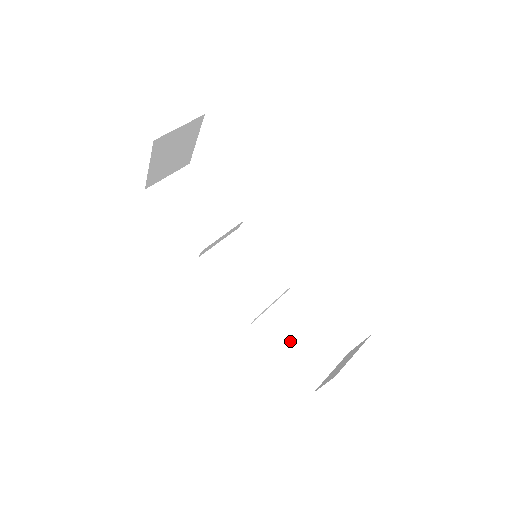
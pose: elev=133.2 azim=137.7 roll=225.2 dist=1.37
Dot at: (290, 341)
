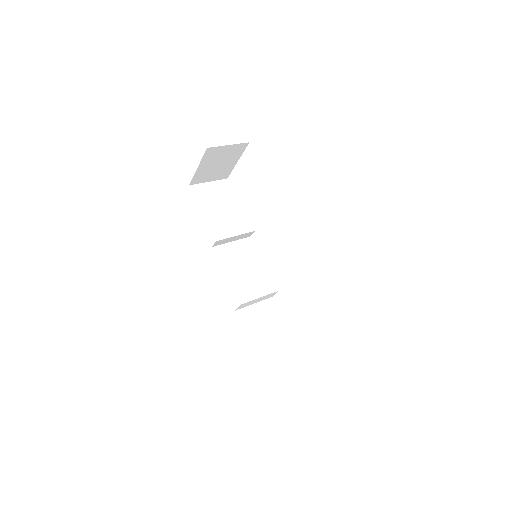
Dot at: (263, 333)
